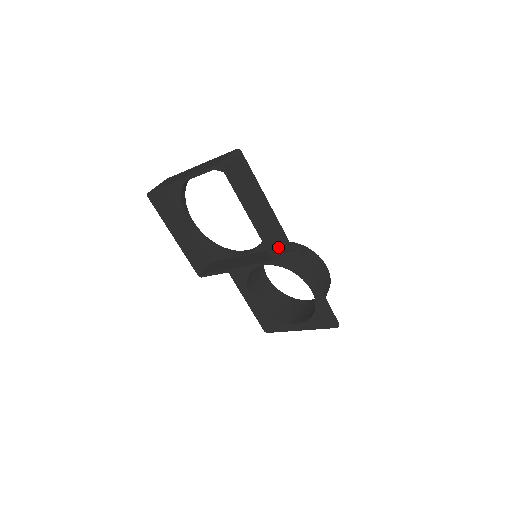
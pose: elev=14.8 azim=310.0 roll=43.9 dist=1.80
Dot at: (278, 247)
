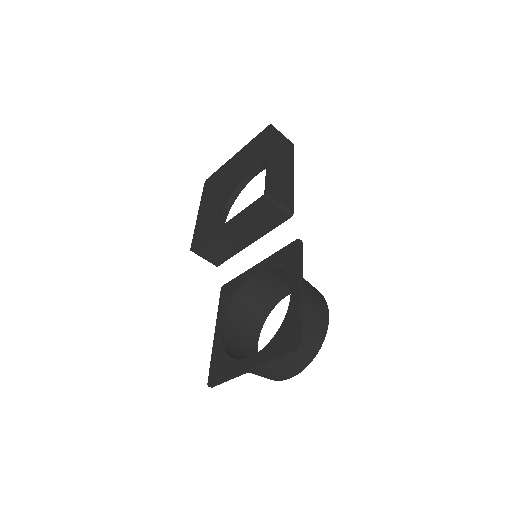
Dot at: (278, 196)
